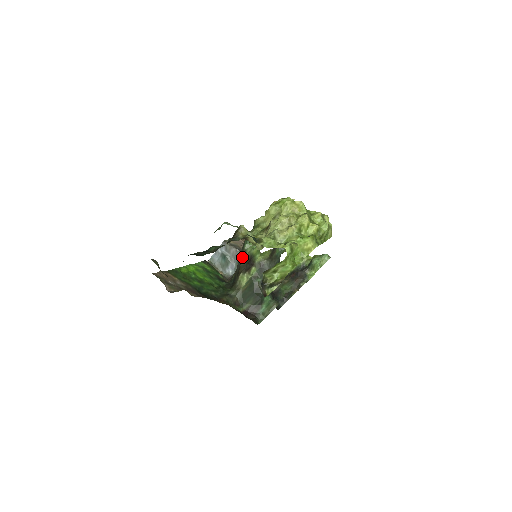
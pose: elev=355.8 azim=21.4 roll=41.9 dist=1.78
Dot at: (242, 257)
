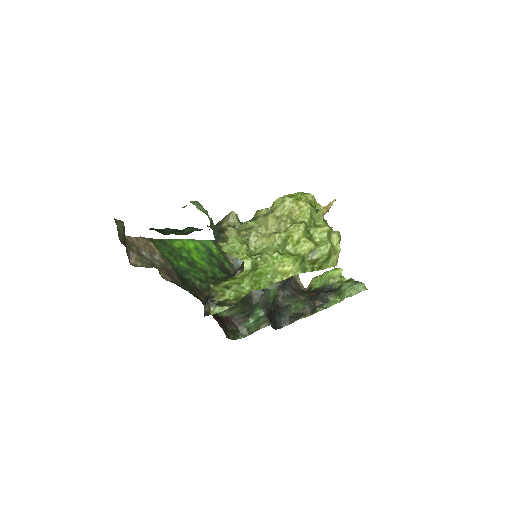
Dot at: occluded
